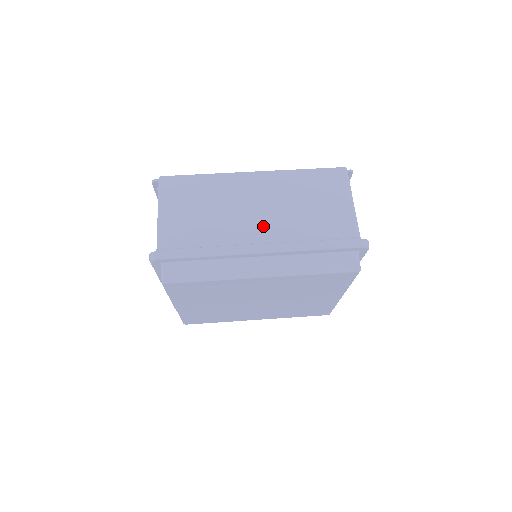
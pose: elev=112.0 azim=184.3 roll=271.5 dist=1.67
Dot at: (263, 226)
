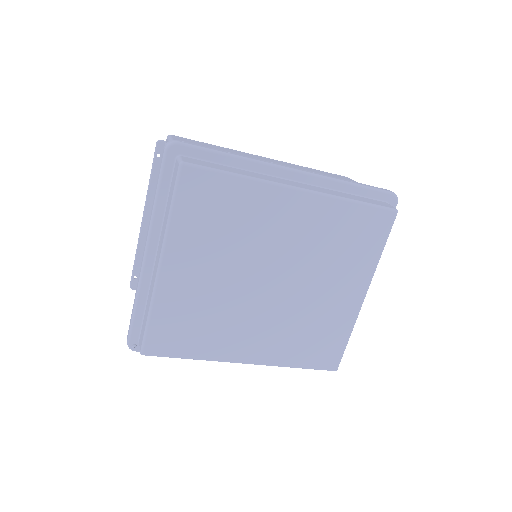
Dot at: occluded
